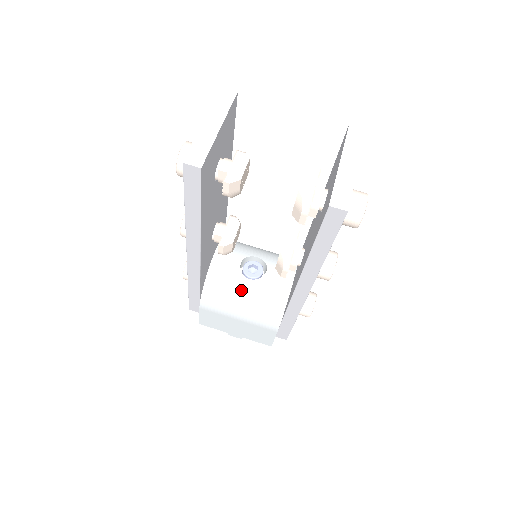
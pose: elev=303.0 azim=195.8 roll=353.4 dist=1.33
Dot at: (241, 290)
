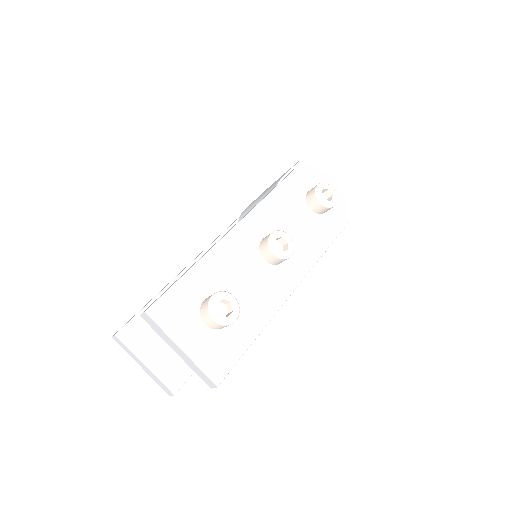
Dot at: occluded
